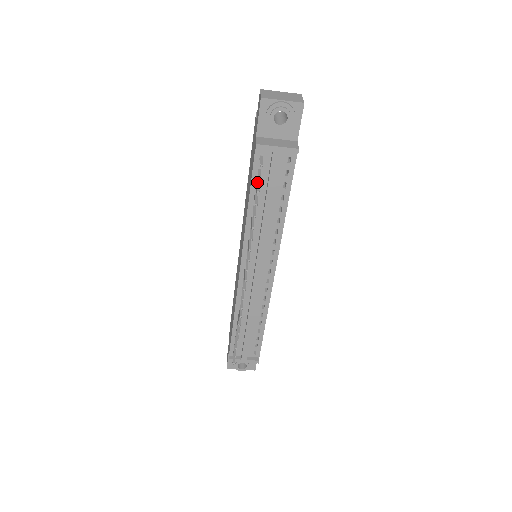
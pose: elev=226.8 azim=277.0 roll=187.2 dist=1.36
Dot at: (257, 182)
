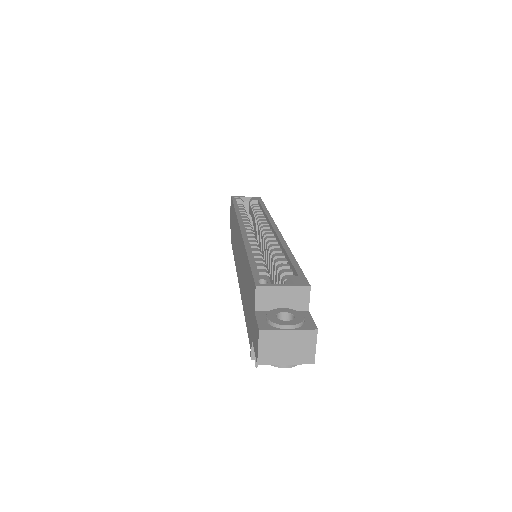
Dot at: occluded
